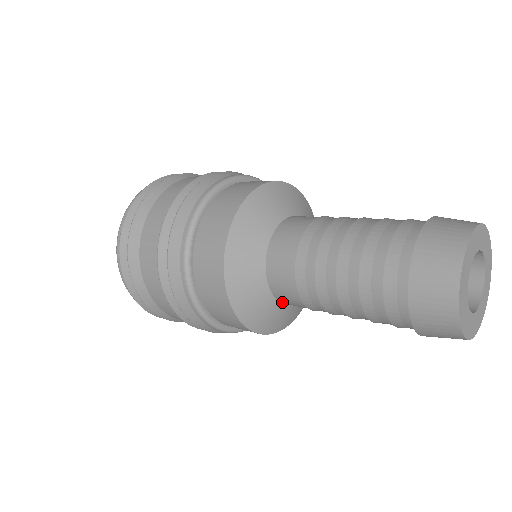
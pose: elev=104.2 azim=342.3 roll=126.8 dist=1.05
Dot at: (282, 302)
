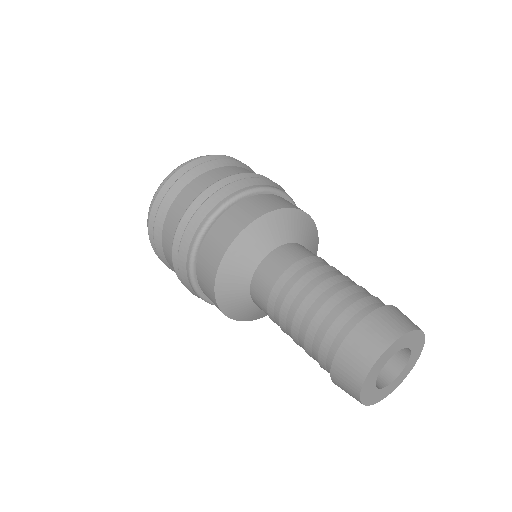
Dot at: occluded
